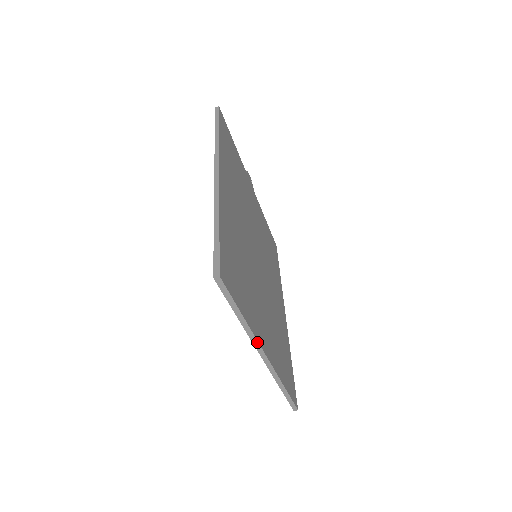
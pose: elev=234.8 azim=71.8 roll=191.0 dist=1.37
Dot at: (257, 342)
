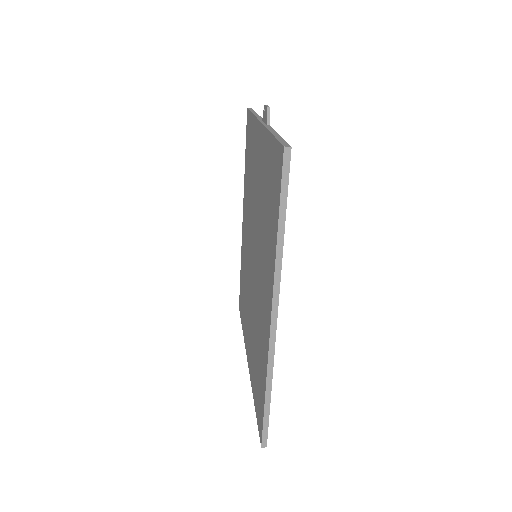
Dot at: occluded
